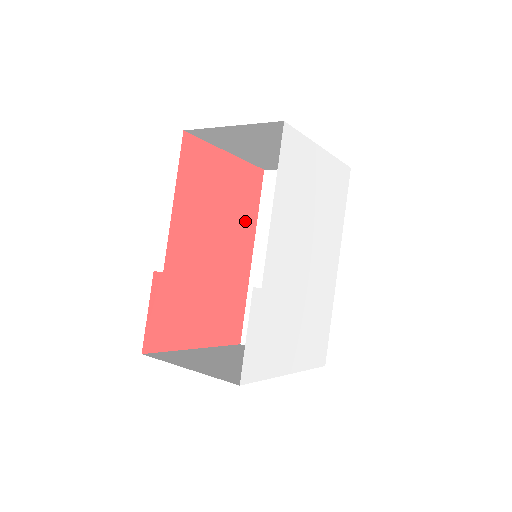
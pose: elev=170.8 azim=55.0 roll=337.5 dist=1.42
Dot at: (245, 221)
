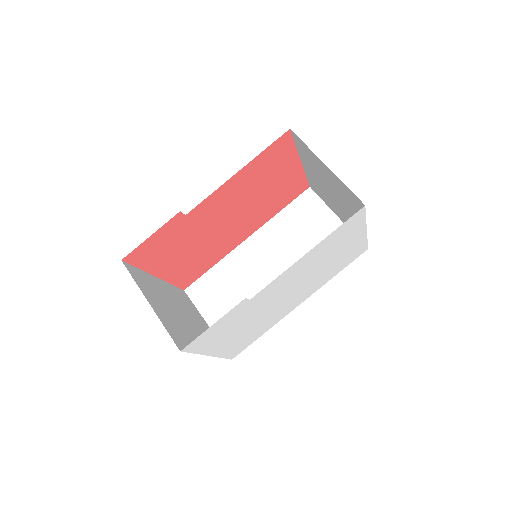
Dot at: (265, 213)
